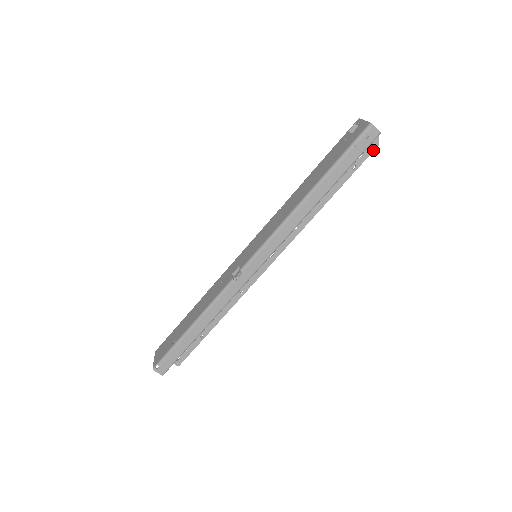
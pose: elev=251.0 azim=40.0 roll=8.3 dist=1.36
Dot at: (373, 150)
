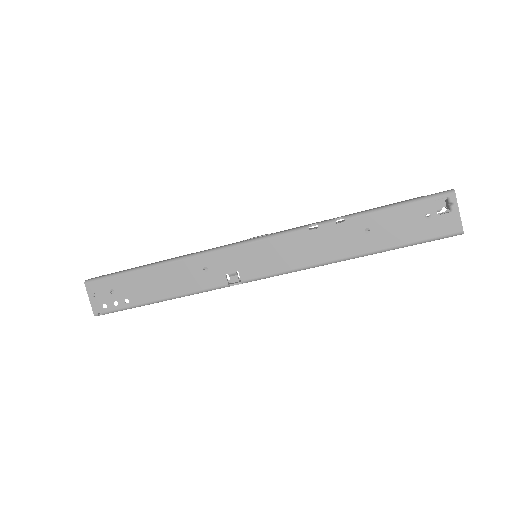
Dot at: occluded
